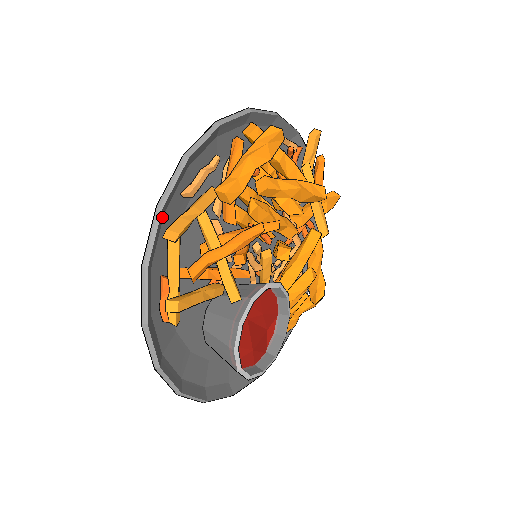
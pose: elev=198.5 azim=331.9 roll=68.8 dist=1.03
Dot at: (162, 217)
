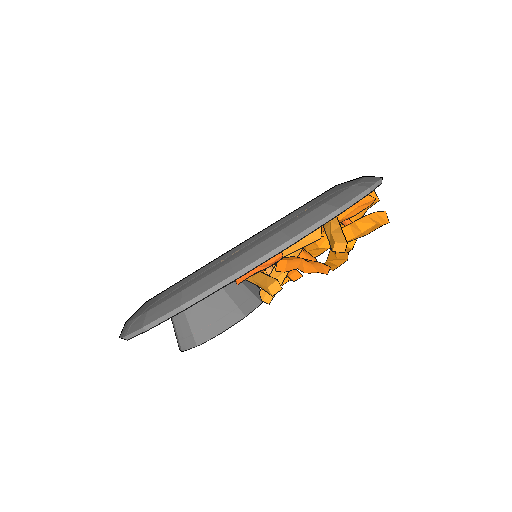
Dot at: (325, 213)
